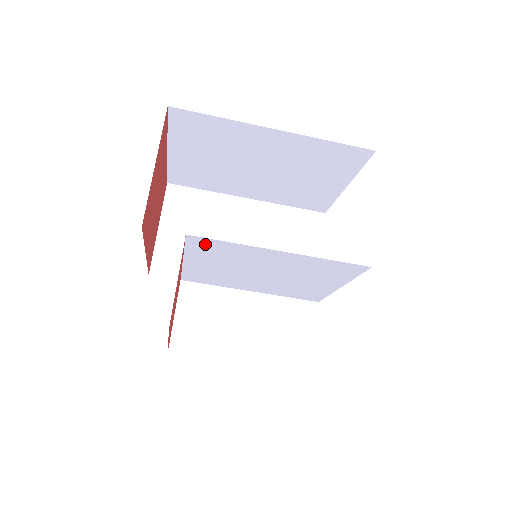
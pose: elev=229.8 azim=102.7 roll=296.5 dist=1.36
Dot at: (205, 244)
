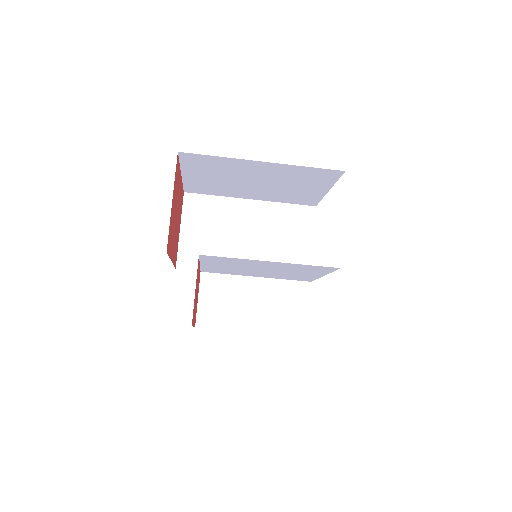
Dot at: (214, 258)
